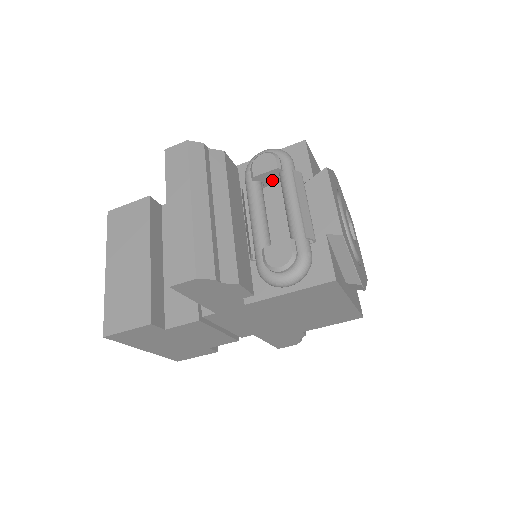
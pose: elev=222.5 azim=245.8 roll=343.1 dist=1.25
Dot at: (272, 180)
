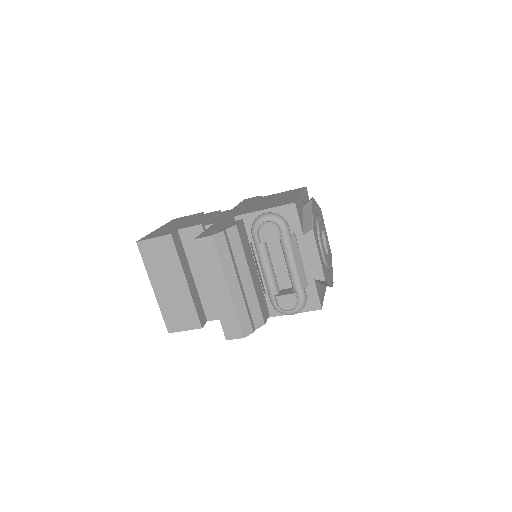
Dot at: occluded
